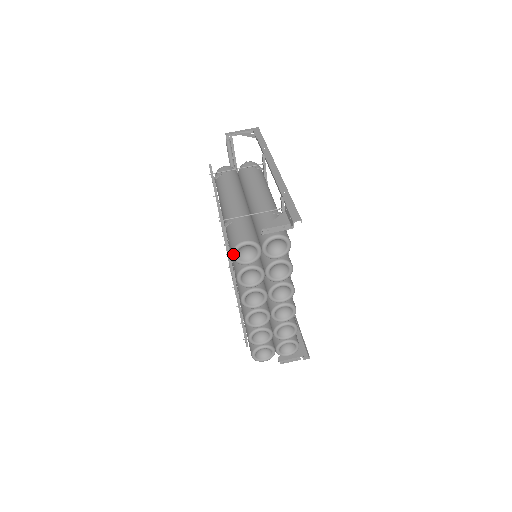
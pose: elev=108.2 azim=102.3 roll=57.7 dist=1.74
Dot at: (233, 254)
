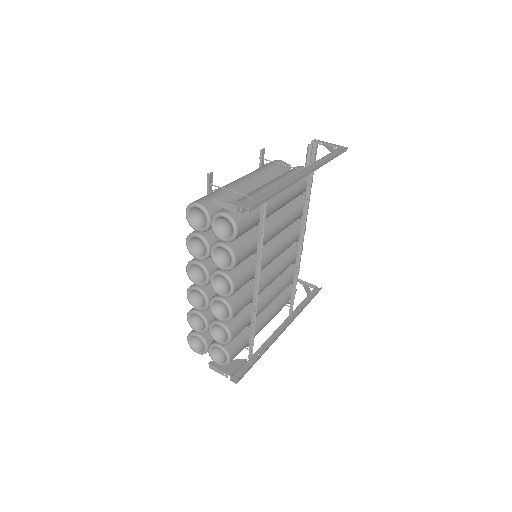
Dot at: (186, 210)
